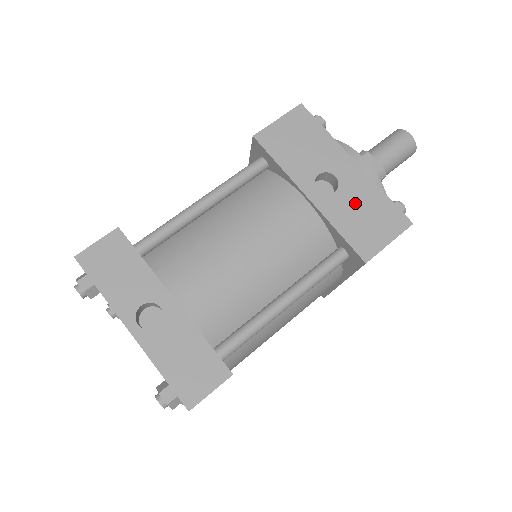
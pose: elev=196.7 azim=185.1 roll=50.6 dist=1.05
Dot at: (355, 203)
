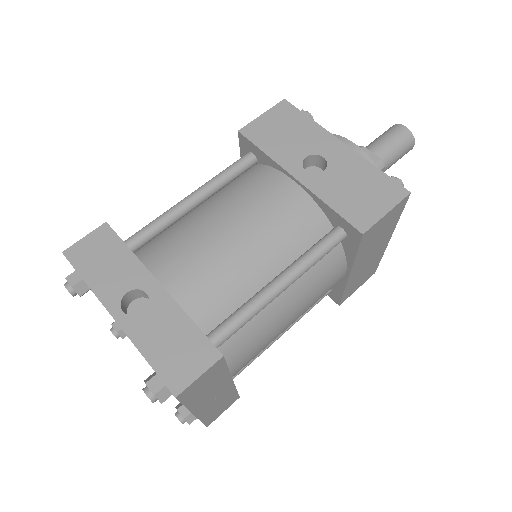
Dot at: (346, 179)
